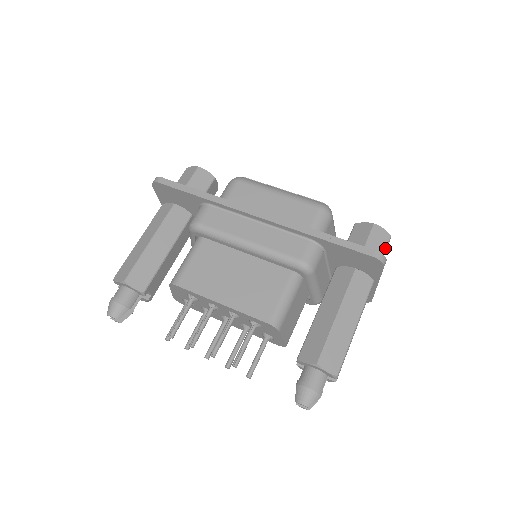
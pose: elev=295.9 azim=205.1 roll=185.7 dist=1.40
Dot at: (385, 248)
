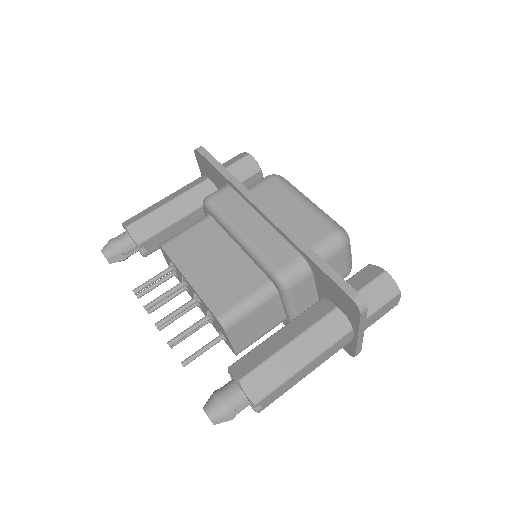
Dot at: (385, 302)
